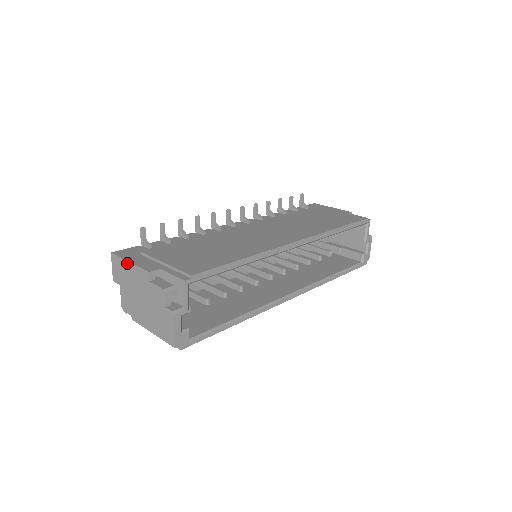
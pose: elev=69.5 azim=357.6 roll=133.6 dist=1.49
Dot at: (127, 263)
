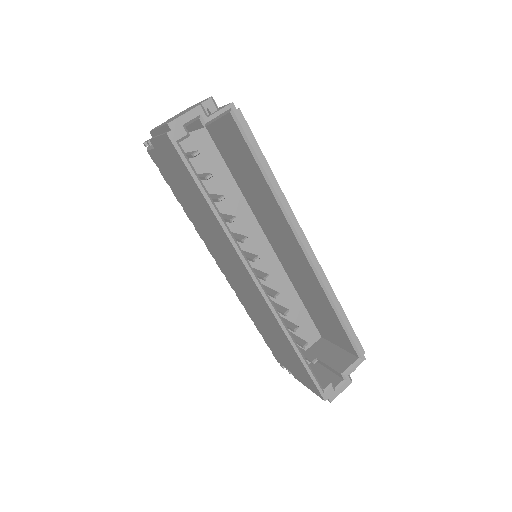
Dot at: occluded
